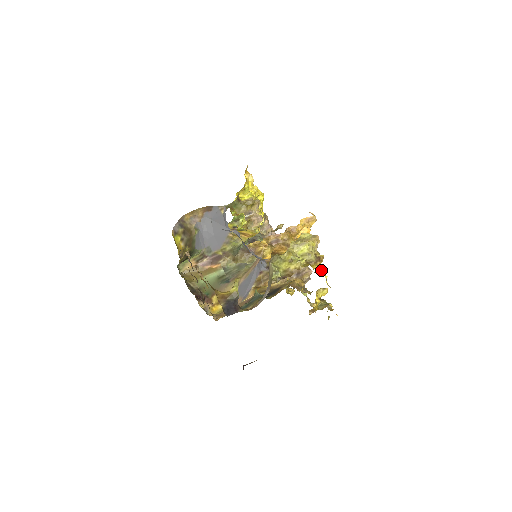
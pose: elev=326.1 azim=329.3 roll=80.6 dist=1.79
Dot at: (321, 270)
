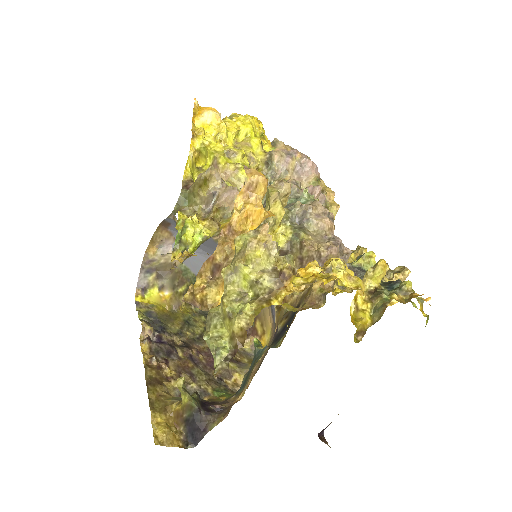
Dot at: (303, 289)
